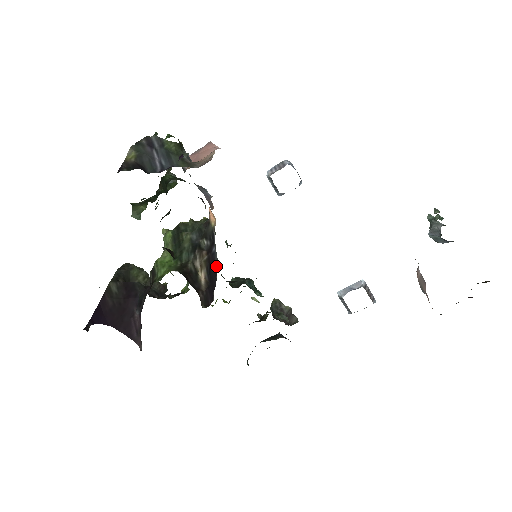
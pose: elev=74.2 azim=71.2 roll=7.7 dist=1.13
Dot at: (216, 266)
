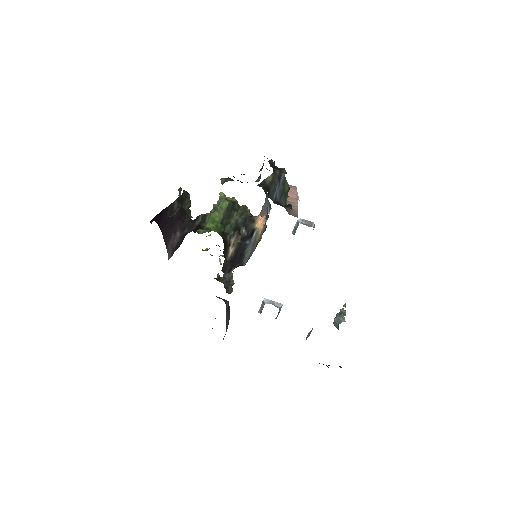
Dot at: (244, 255)
